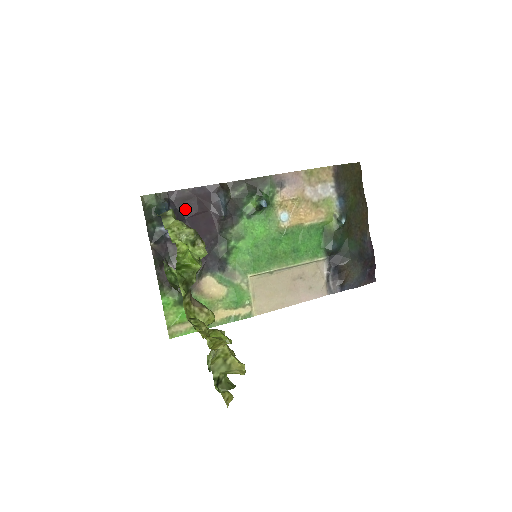
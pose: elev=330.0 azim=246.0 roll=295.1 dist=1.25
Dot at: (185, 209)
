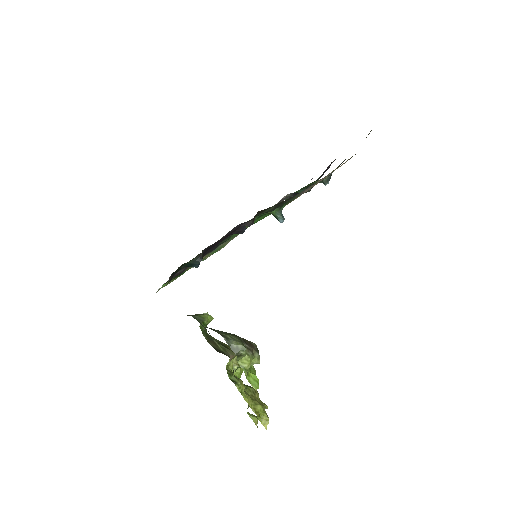
Dot at: (211, 246)
